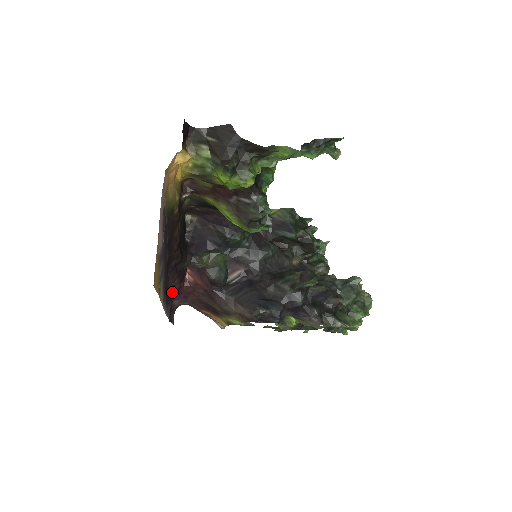
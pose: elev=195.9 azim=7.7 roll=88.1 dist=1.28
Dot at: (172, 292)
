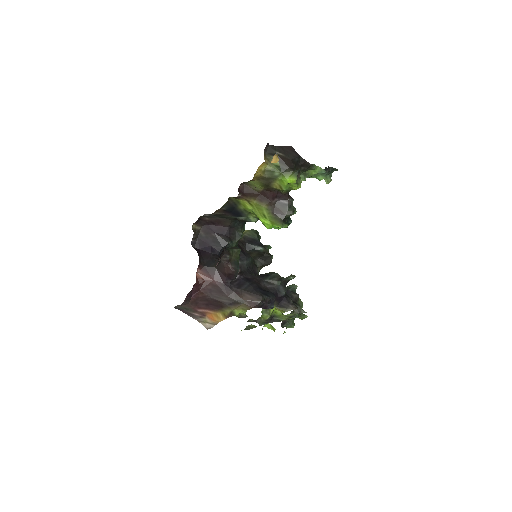
Dot at: occluded
